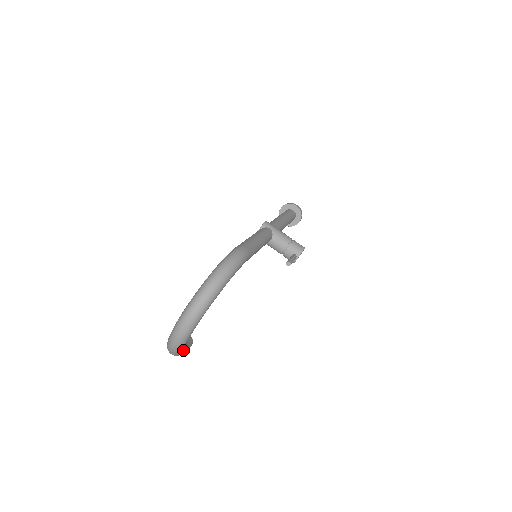
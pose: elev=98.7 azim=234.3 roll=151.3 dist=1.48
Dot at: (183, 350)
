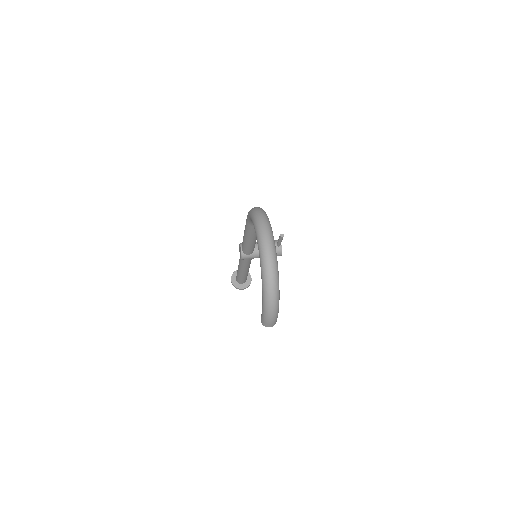
Dot at: (279, 292)
